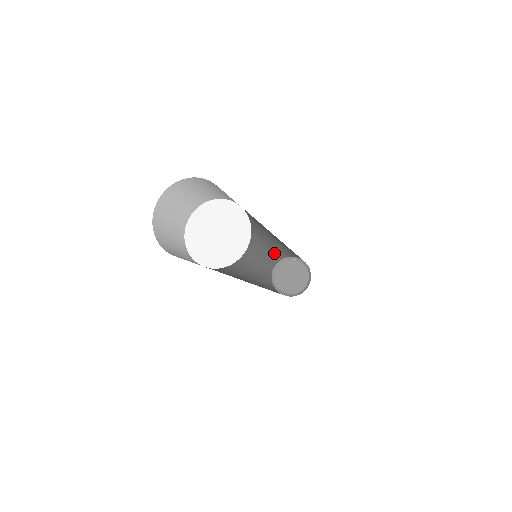
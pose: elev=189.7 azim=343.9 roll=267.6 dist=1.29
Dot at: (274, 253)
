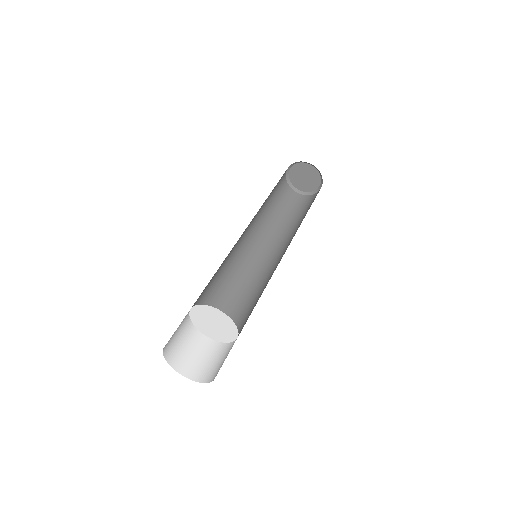
Dot at: (274, 187)
